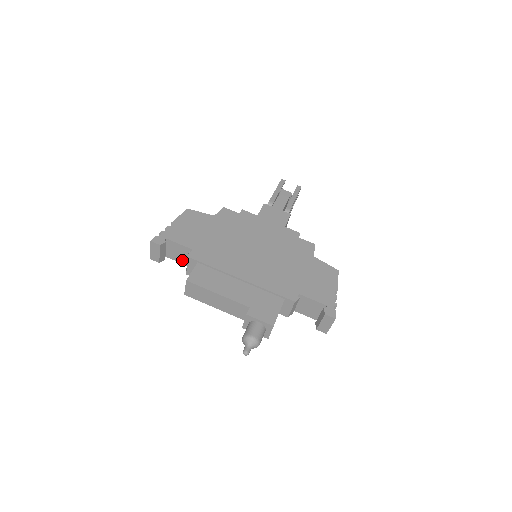
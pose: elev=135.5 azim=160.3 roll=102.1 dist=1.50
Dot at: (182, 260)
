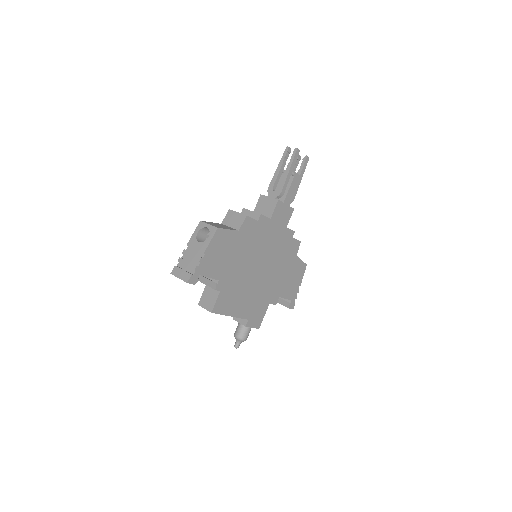
Dot at: occluded
